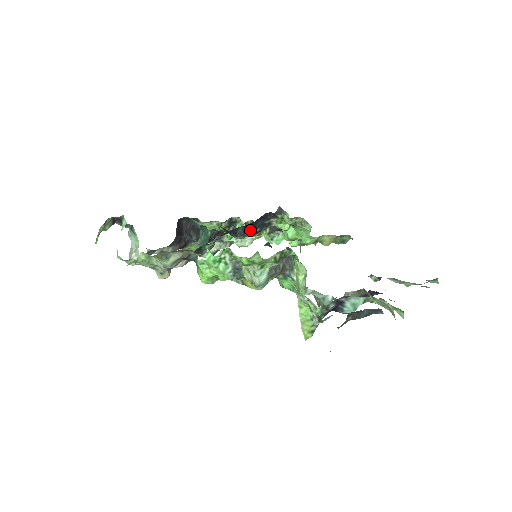
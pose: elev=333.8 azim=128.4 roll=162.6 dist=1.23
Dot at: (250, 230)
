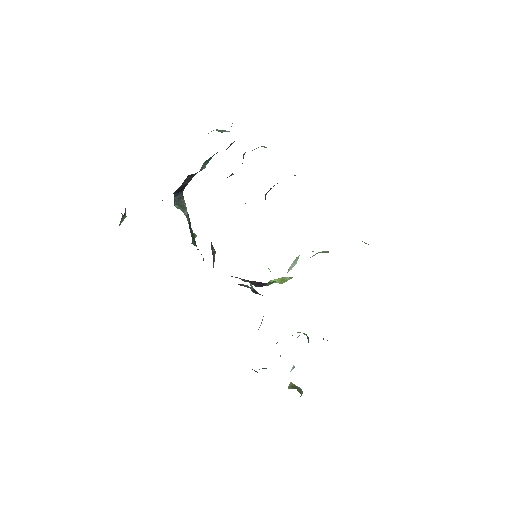
Dot at: occluded
